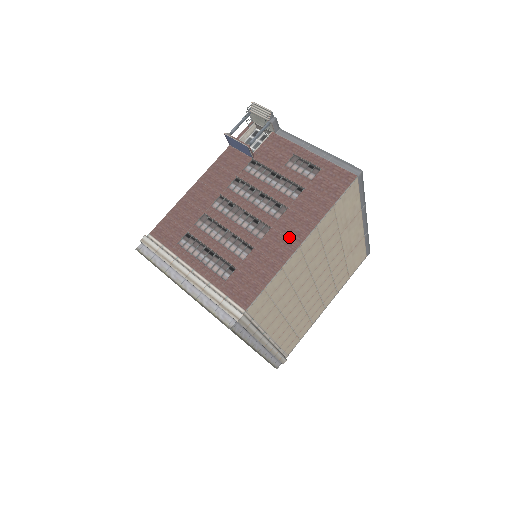
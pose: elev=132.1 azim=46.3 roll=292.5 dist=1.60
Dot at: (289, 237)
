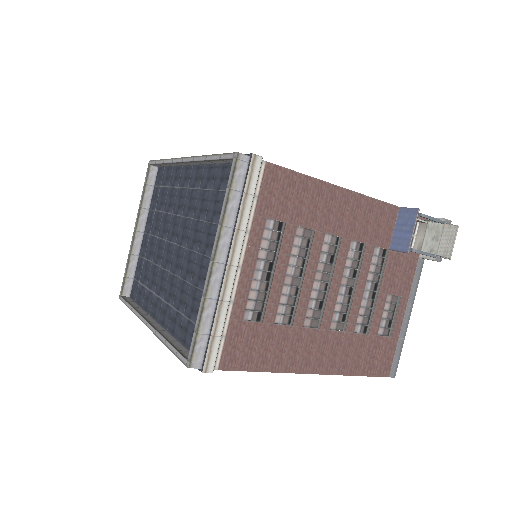
Dot at: (315, 357)
